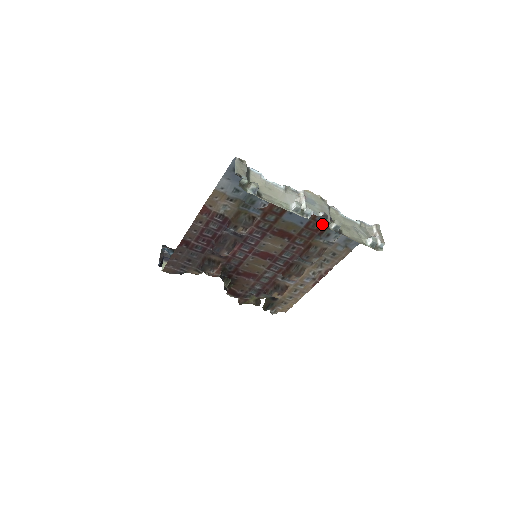
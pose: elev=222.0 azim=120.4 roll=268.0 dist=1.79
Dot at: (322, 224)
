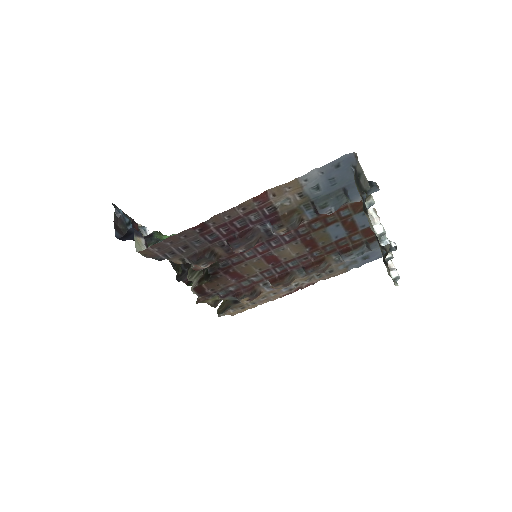
Dot at: (351, 243)
